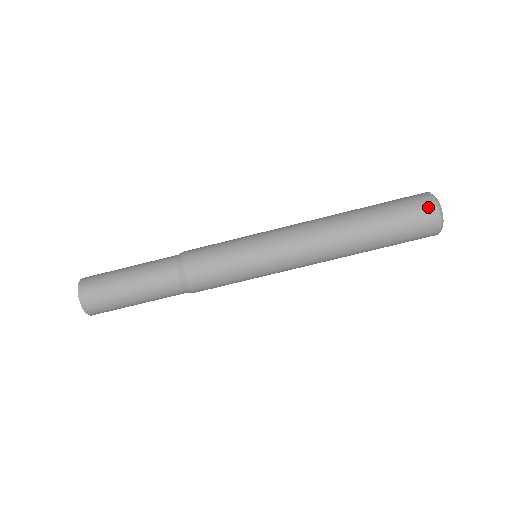
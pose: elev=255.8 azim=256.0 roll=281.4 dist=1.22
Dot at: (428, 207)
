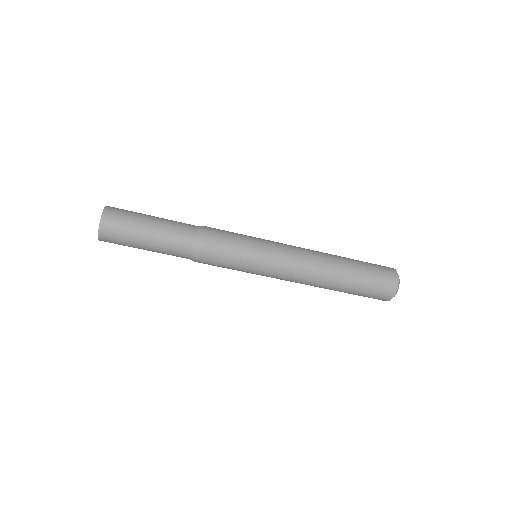
Dot at: (390, 290)
